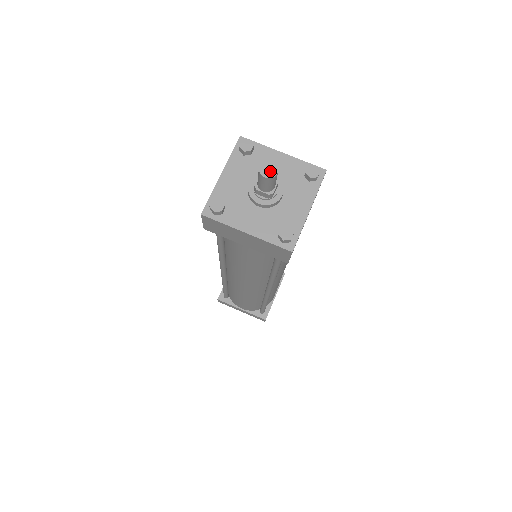
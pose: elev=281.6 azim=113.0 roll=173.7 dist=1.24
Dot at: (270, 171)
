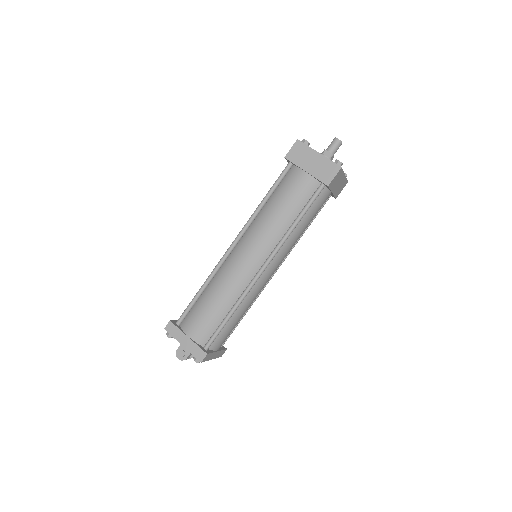
Dot at: (339, 141)
